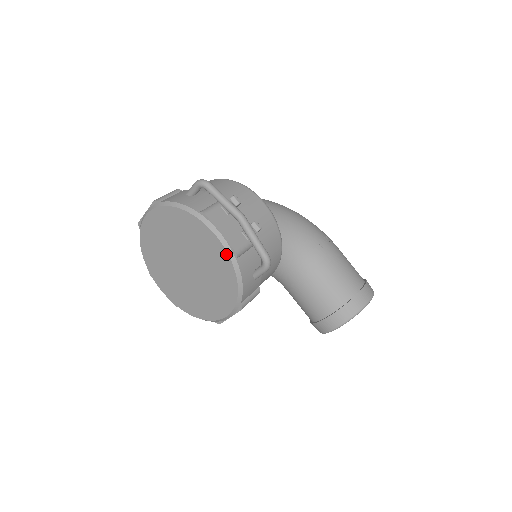
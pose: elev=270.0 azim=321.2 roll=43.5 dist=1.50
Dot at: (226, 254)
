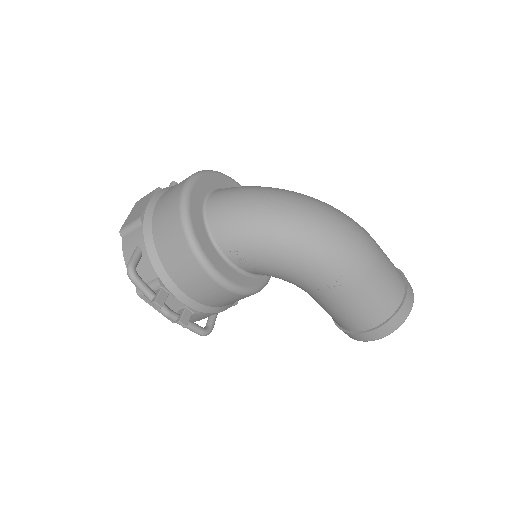
Dot at: occluded
